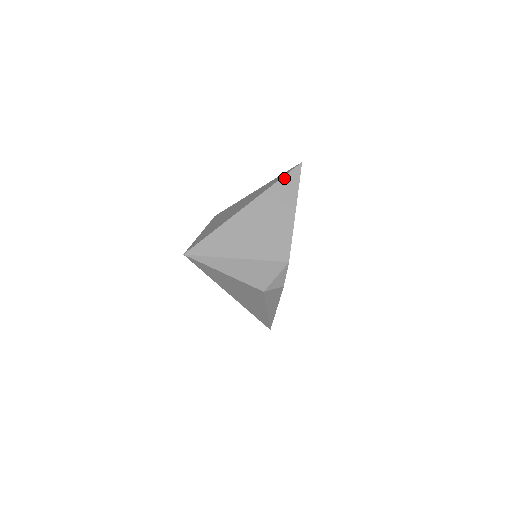
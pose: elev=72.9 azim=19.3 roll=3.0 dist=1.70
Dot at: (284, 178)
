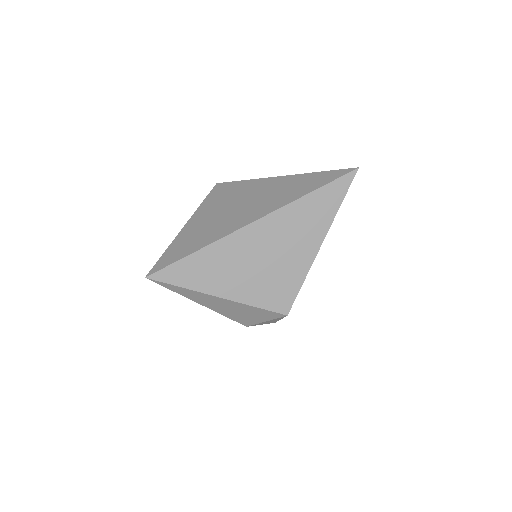
Dot at: (322, 189)
